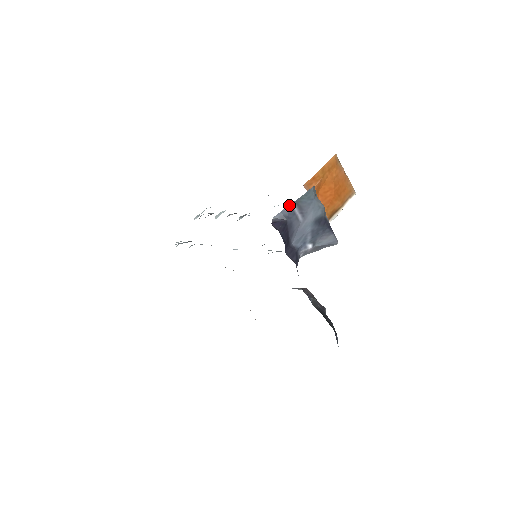
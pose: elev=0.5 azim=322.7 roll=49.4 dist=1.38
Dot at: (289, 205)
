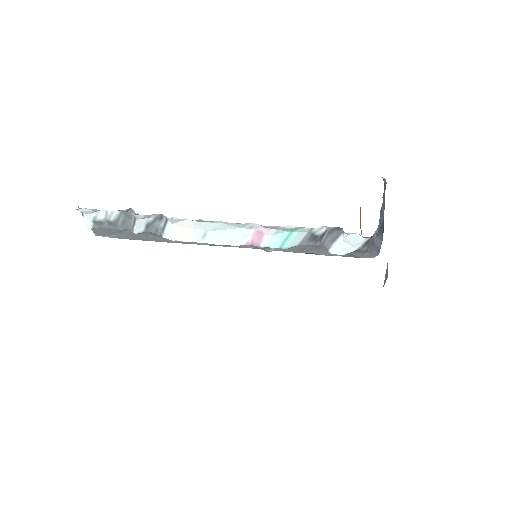
Dot at: (384, 178)
